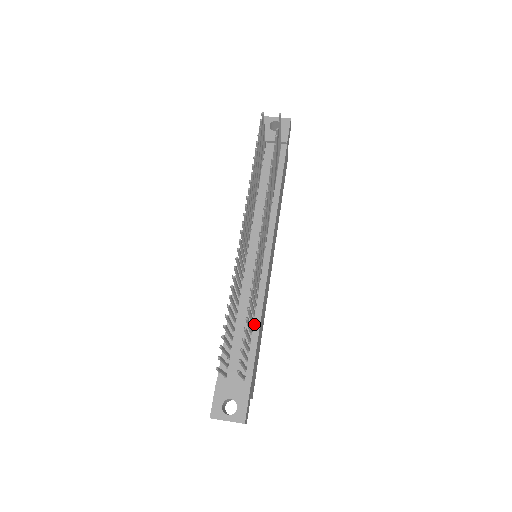
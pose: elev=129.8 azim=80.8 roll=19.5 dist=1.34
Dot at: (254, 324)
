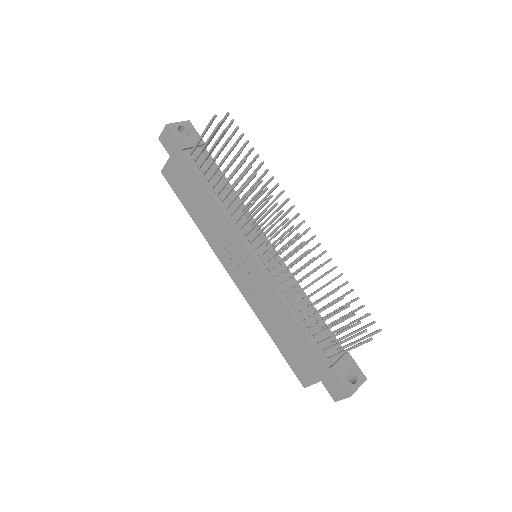
Dot at: occluded
